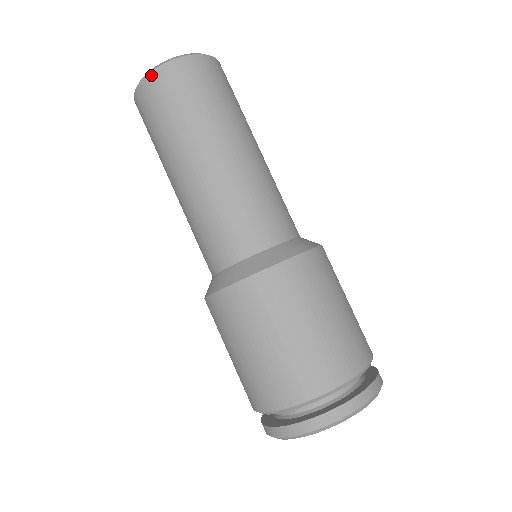
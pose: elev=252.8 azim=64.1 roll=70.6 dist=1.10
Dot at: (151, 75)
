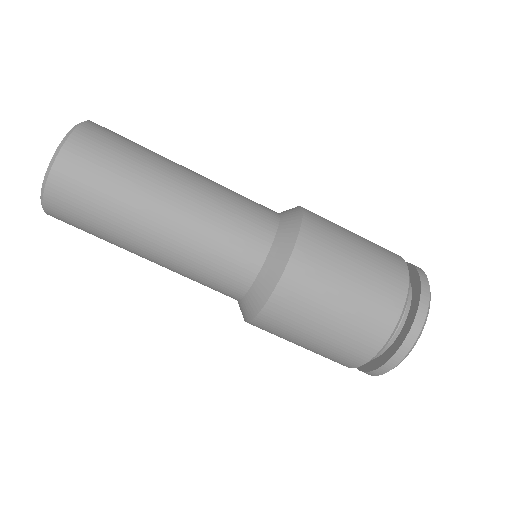
Dot at: (58, 162)
